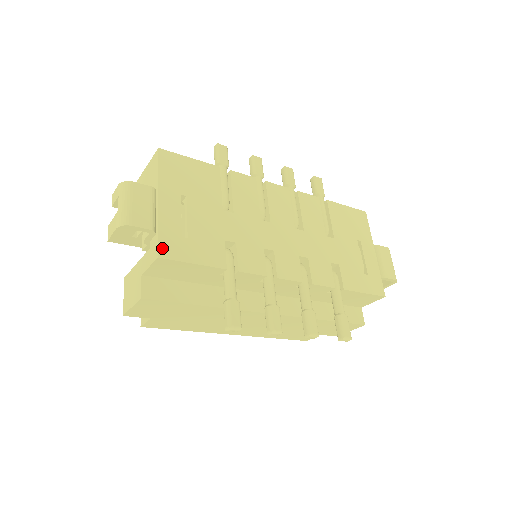
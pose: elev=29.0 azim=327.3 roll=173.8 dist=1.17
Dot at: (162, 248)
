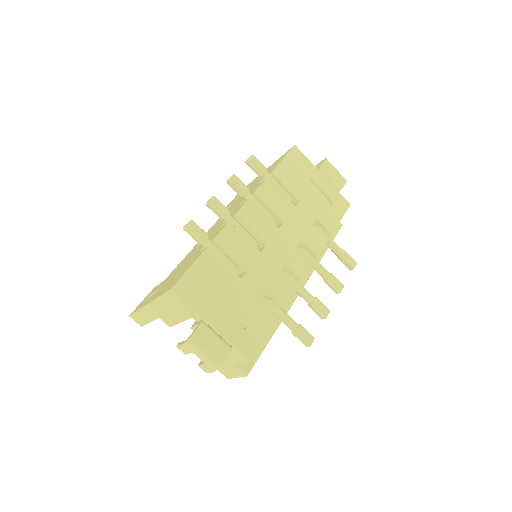
Dot at: (246, 353)
